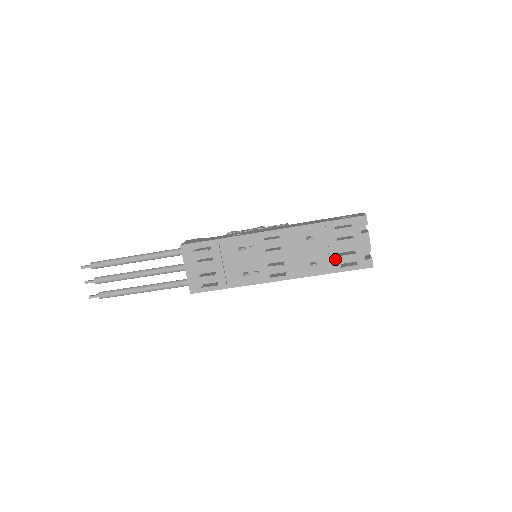
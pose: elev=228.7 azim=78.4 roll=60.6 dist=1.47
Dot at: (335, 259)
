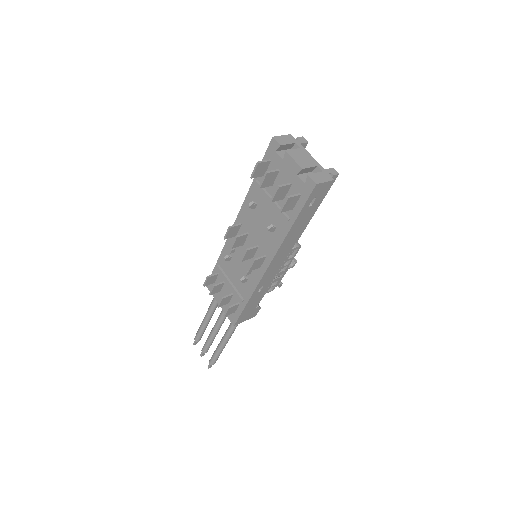
Dot at: occluded
